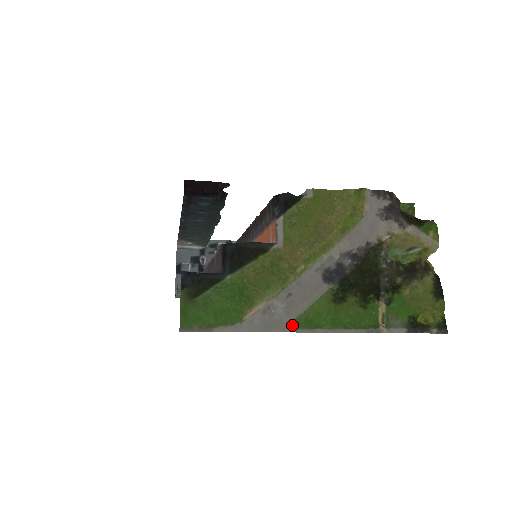
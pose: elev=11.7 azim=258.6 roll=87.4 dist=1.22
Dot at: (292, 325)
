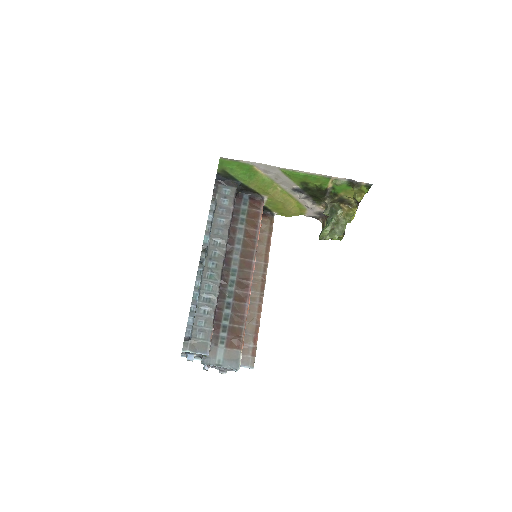
Dot at: (281, 170)
